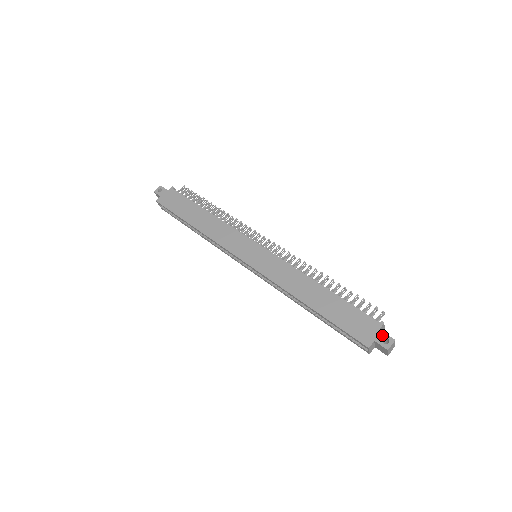
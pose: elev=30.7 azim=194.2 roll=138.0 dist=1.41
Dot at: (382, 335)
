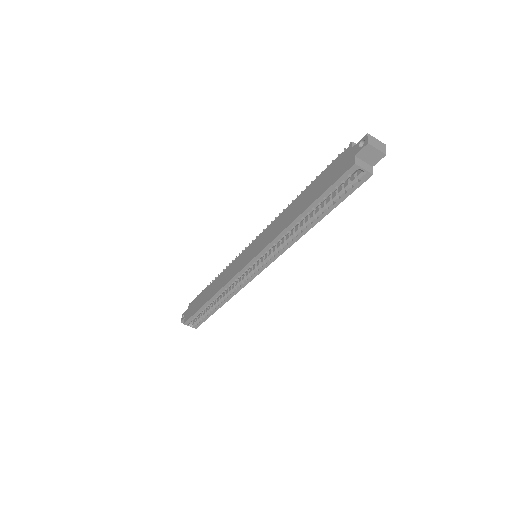
Dot at: (356, 146)
